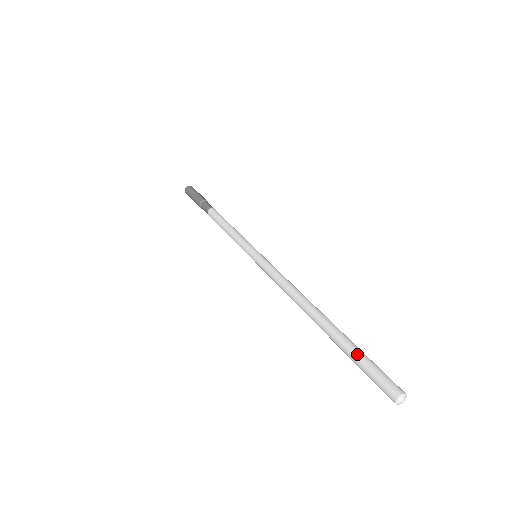
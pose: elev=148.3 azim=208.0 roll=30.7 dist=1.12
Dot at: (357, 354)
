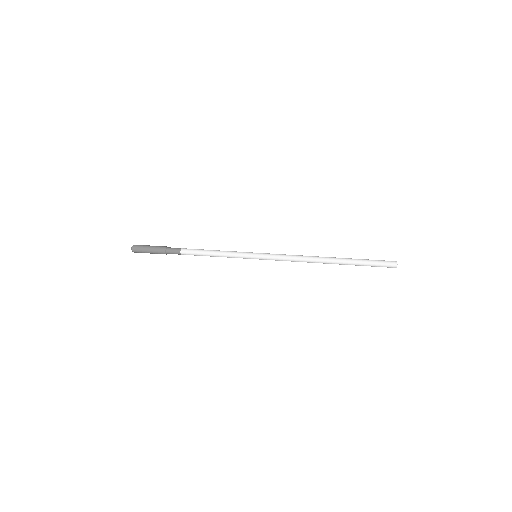
Dot at: (366, 259)
